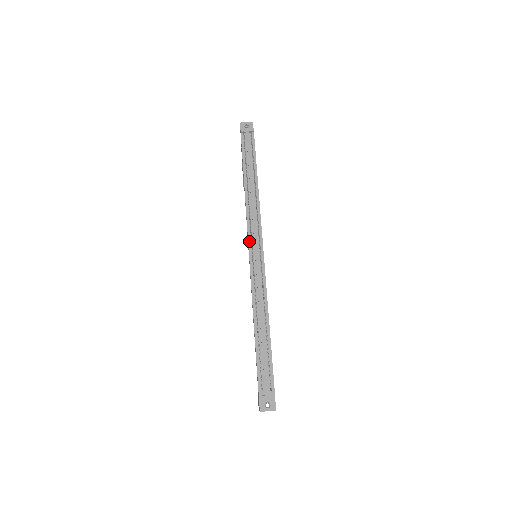
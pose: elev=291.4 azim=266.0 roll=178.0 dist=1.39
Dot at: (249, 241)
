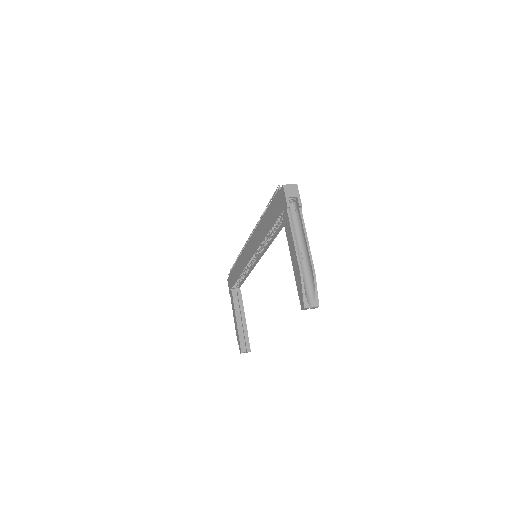
Dot at: (247, 244)
